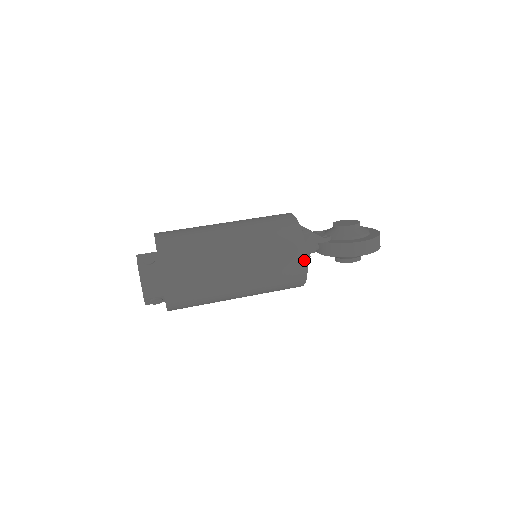
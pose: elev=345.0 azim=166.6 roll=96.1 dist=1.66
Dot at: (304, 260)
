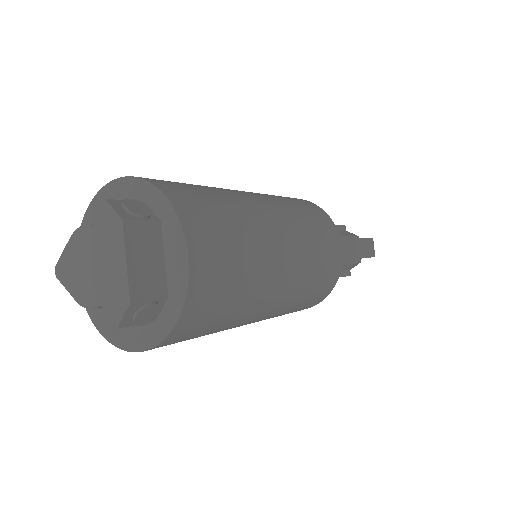
Dot at: (340, 249)
